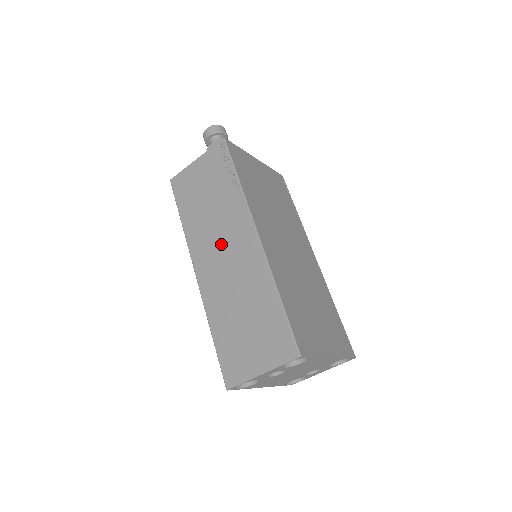
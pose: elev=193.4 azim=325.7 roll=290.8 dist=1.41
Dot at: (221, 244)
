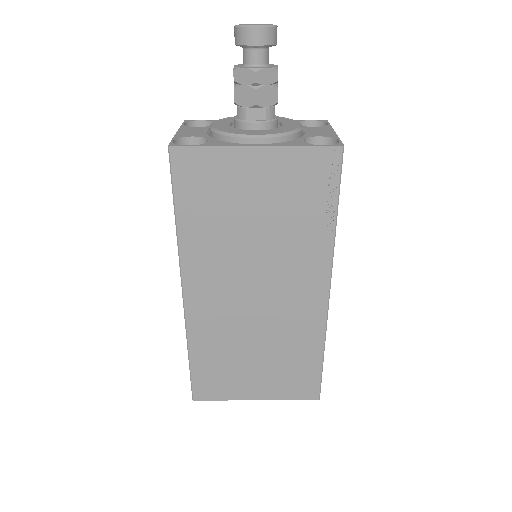
Dot at: occluded
